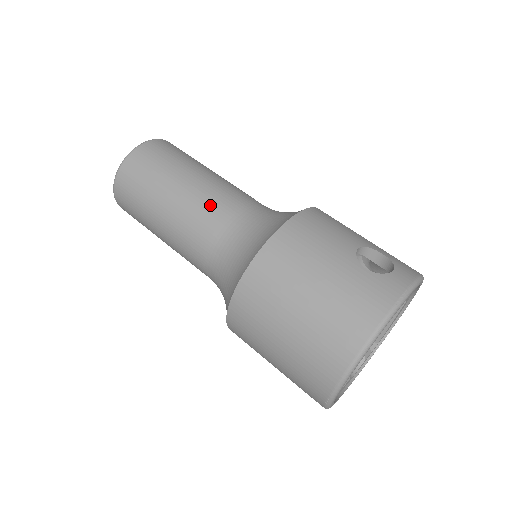
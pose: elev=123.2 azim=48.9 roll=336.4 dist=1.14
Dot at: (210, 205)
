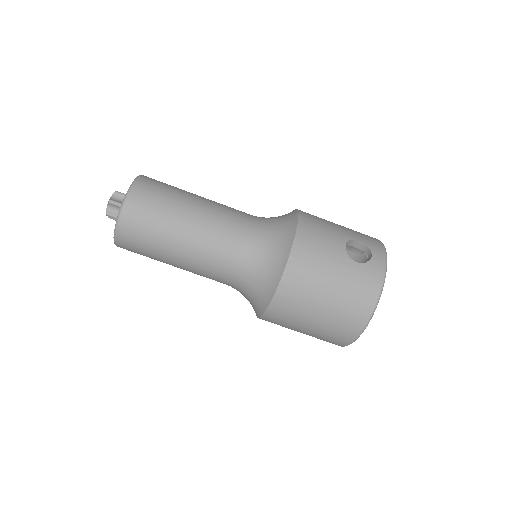
Dot at: (219, 238)
